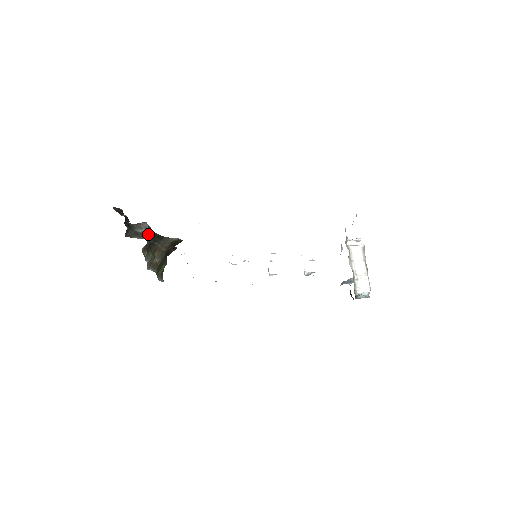
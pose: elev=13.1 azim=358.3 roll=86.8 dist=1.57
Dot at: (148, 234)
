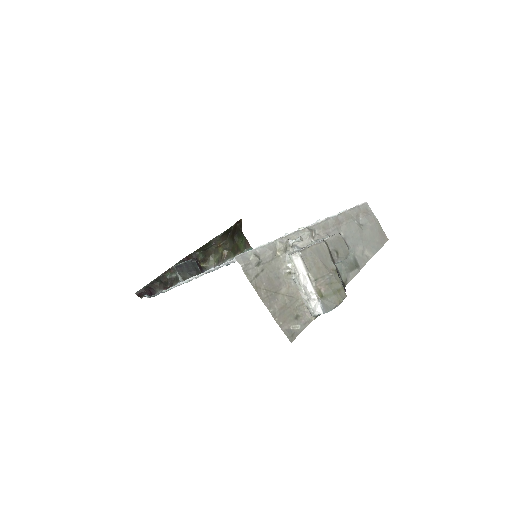
Dot at: (179, 277)
